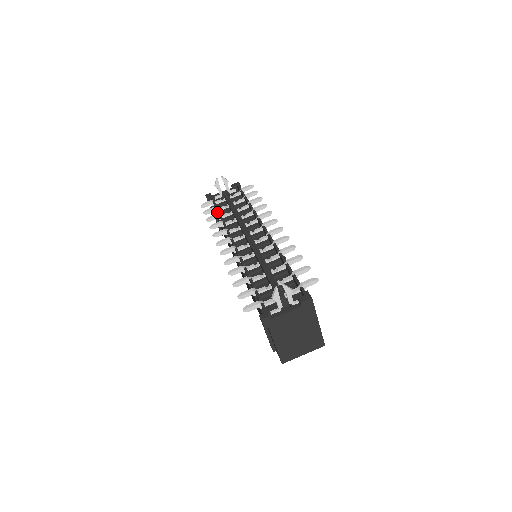
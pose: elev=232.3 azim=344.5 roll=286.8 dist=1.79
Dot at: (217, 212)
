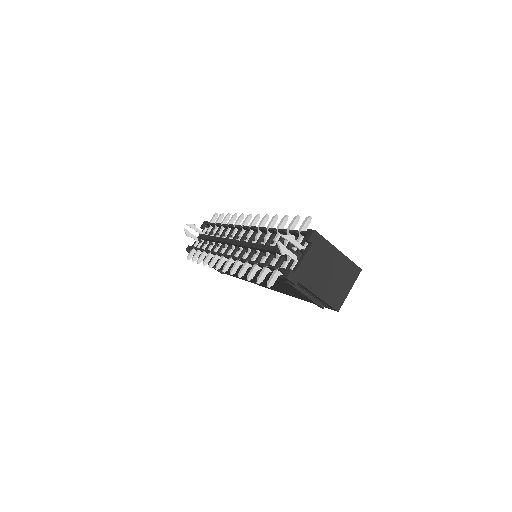
Dot at: occluded
